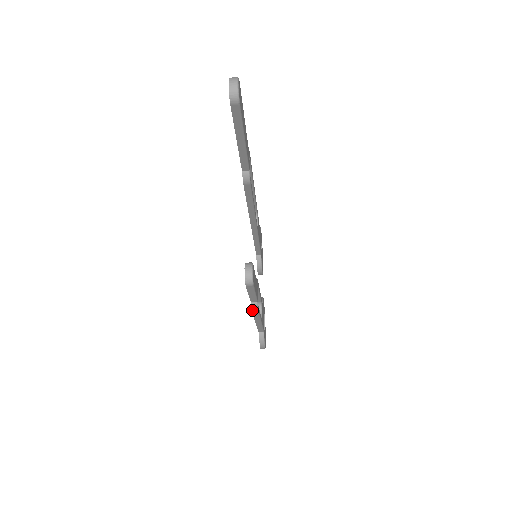
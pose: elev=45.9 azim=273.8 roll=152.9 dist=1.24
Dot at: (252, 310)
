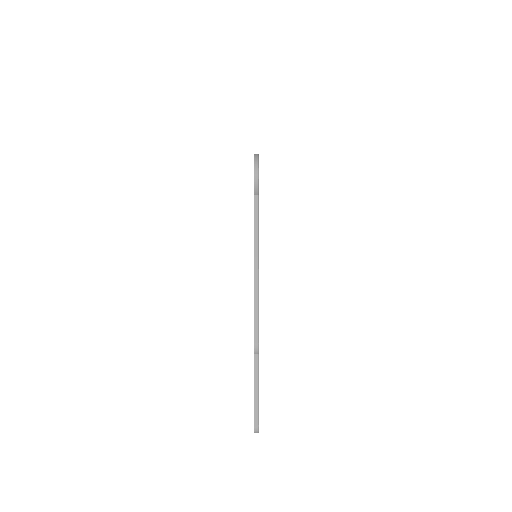
Dot at: occluded
